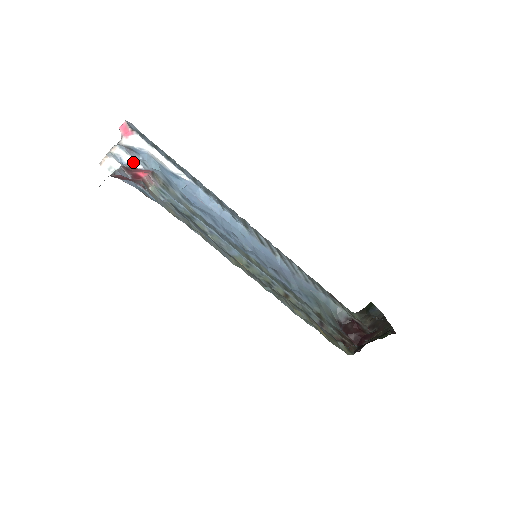
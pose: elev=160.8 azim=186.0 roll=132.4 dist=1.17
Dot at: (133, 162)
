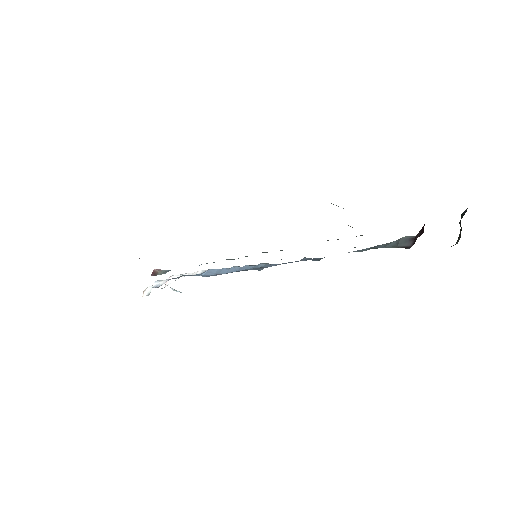
Dot at: (163, 282)
